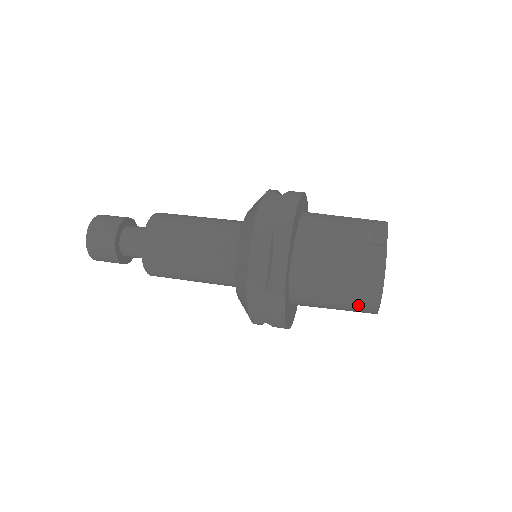
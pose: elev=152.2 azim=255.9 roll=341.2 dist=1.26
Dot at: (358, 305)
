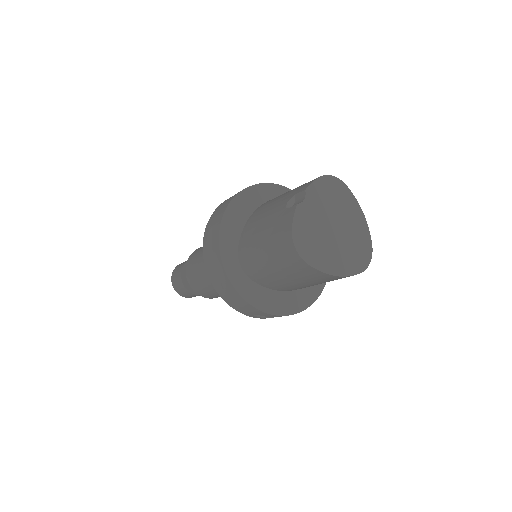
Dot at: (302, 273)
